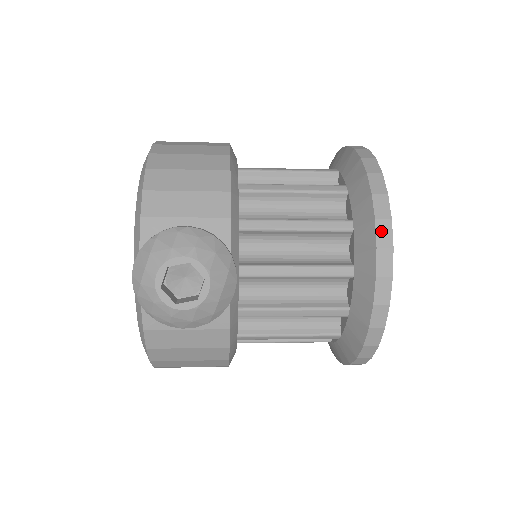
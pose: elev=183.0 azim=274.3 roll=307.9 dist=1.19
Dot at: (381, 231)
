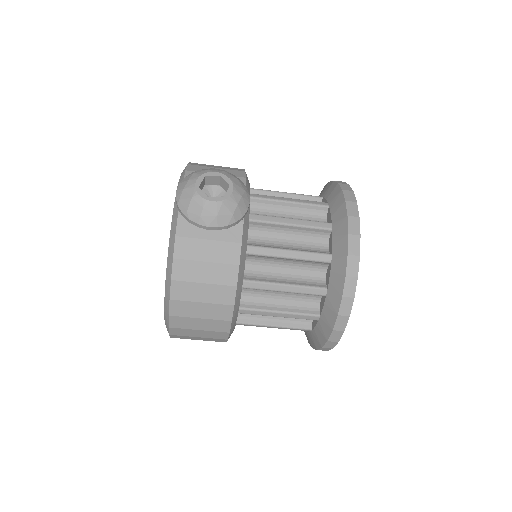
Dot at: (347, 195)
